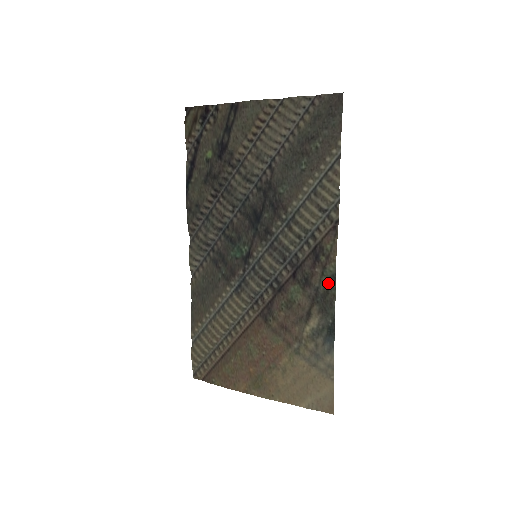
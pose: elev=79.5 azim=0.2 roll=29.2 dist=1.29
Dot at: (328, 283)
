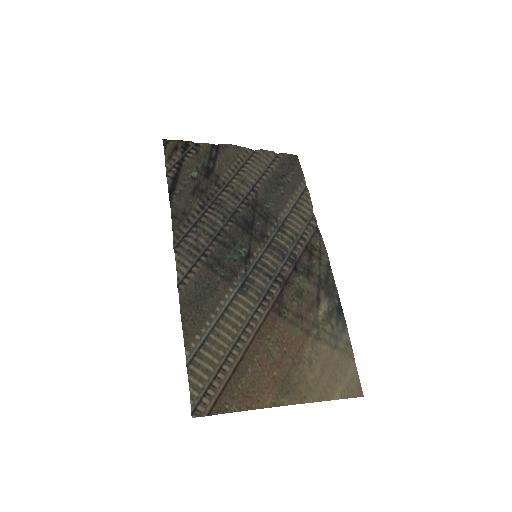
Dot at: (326, 271)
